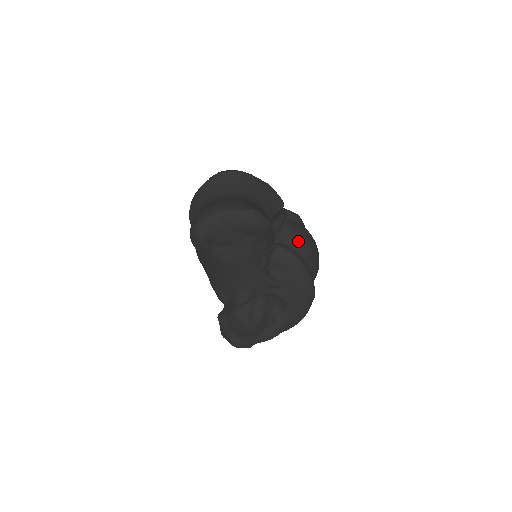
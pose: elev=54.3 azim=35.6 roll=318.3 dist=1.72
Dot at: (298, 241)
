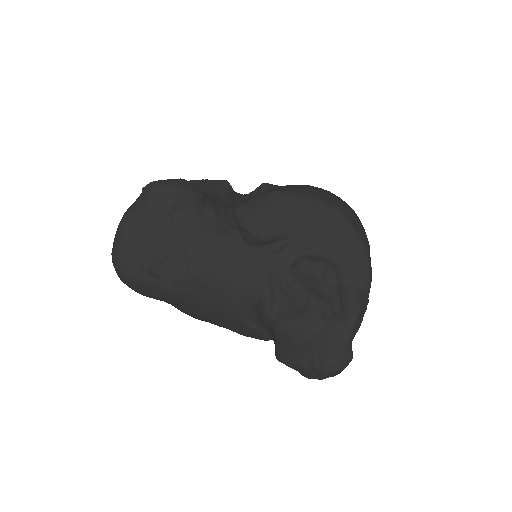
Dot at: occluded
